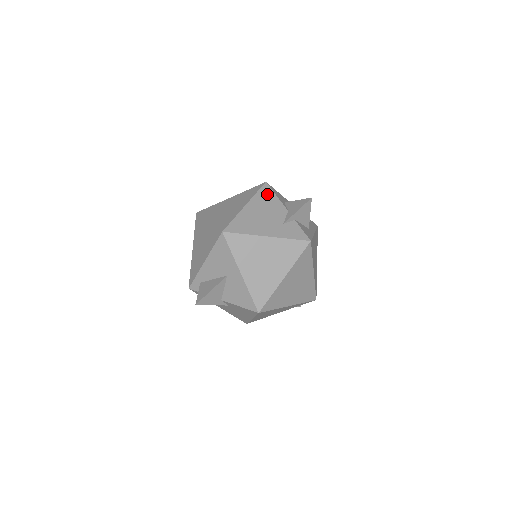
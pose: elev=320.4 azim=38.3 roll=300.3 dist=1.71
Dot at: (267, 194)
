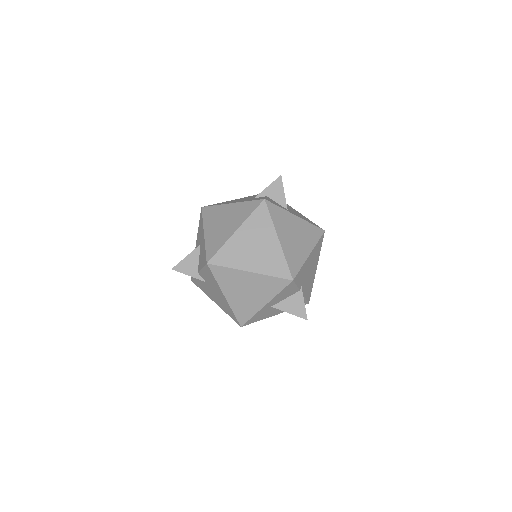
Dot at: occluded
